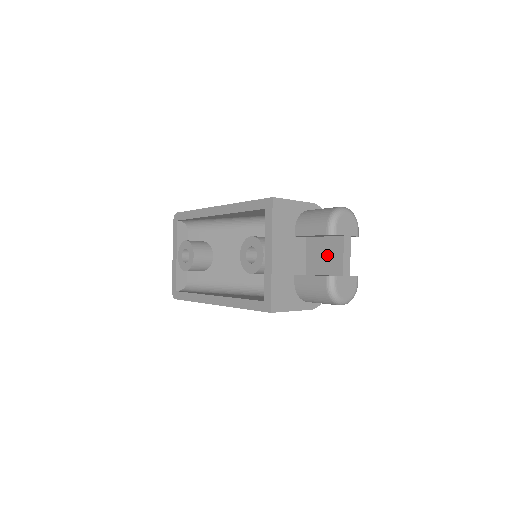
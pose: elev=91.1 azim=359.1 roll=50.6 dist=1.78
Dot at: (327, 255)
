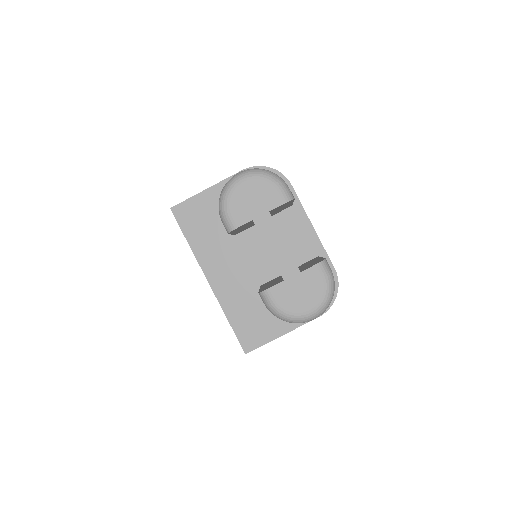
Dot at: occluded
